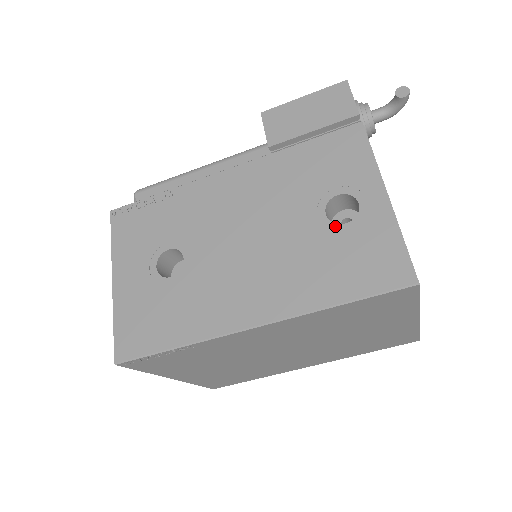
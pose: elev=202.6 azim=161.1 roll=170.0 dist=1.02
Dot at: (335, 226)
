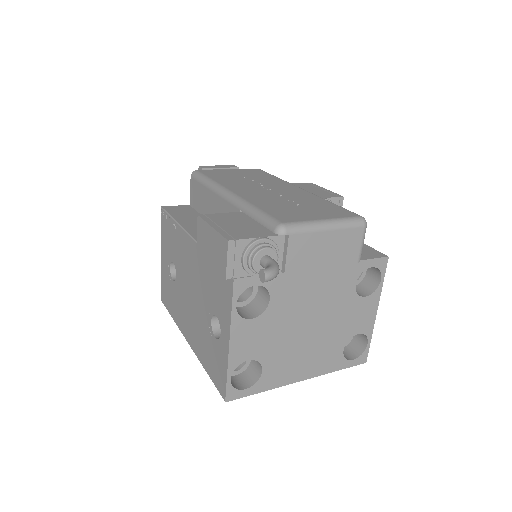
Dot at: (212, 333)
